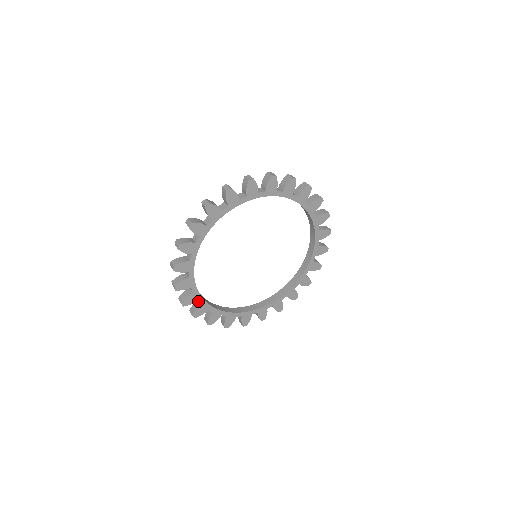
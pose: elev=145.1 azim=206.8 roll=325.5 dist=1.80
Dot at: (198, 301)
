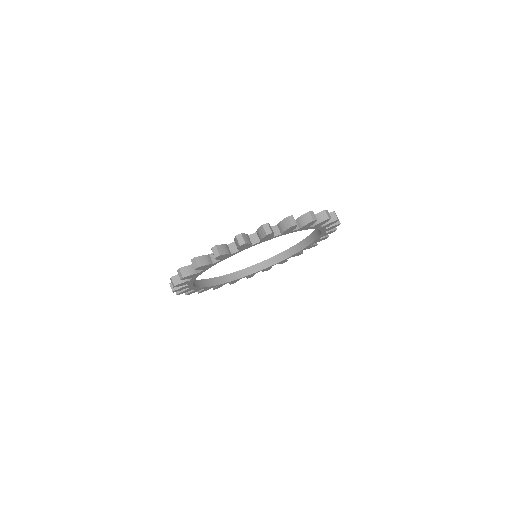
Dot at: occluded
